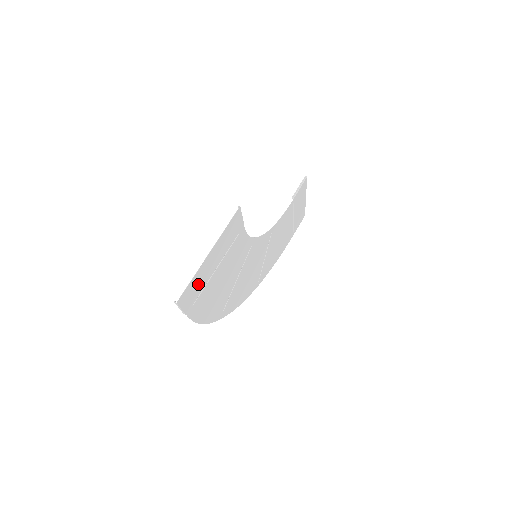
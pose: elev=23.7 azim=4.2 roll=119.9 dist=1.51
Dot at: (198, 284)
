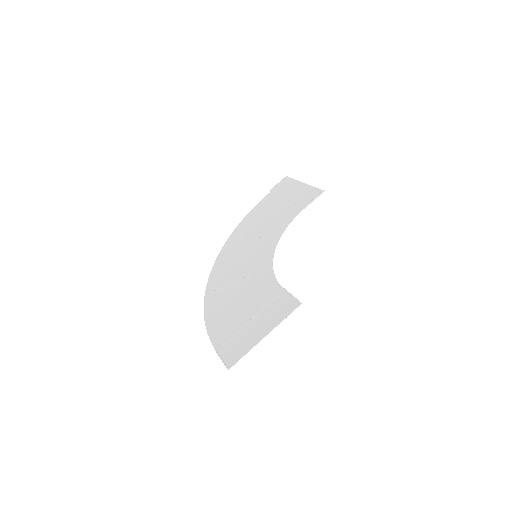
Dot at: (240, 343)
